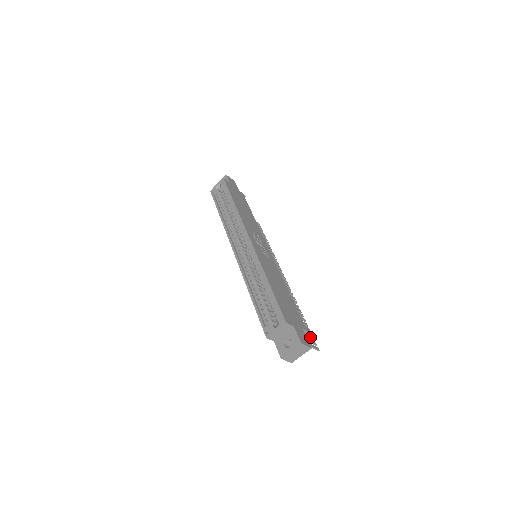
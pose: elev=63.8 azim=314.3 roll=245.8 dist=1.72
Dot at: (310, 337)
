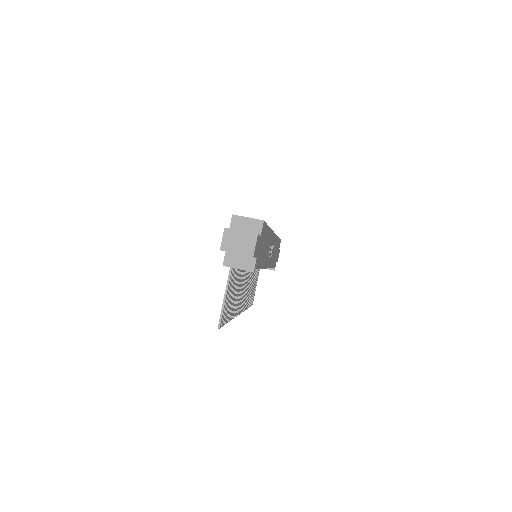
Dot at: (225, 315)
